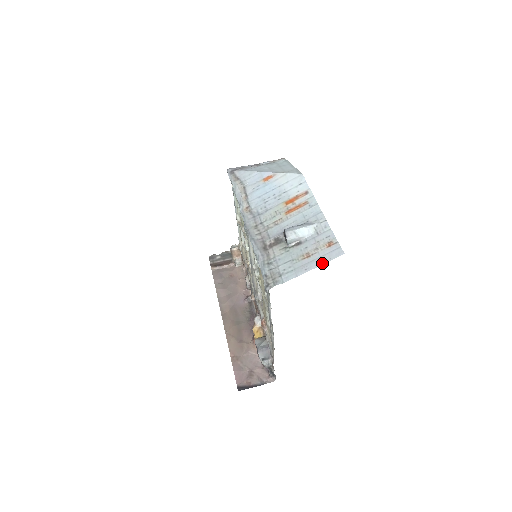
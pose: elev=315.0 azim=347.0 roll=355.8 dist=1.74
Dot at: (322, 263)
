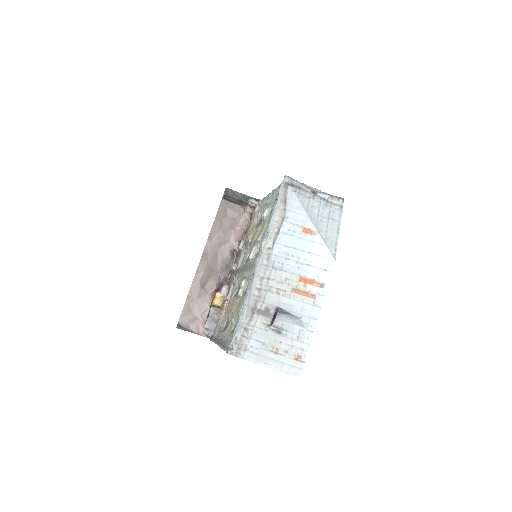
Dot at: (280, 370)
